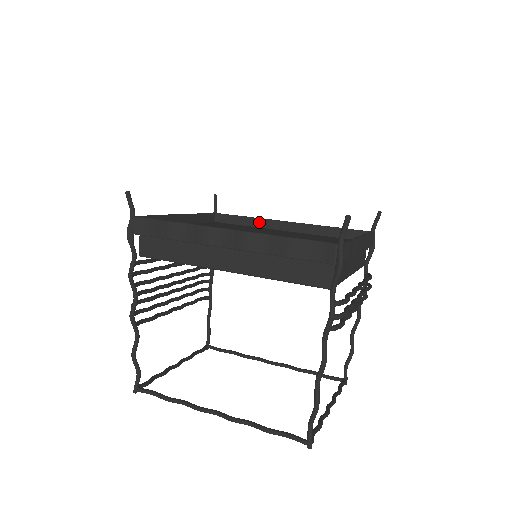
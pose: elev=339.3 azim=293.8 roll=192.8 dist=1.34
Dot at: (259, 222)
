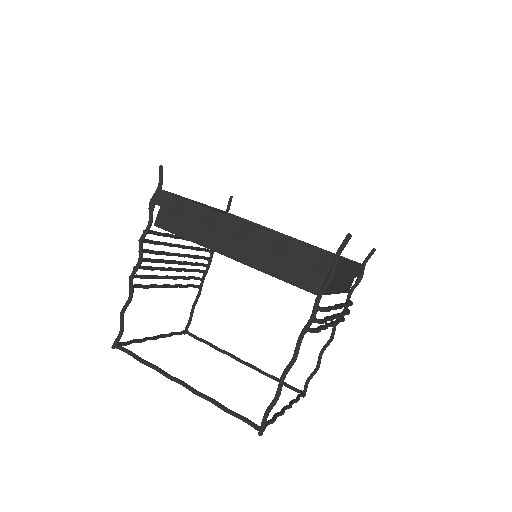
Dot at: occluded
